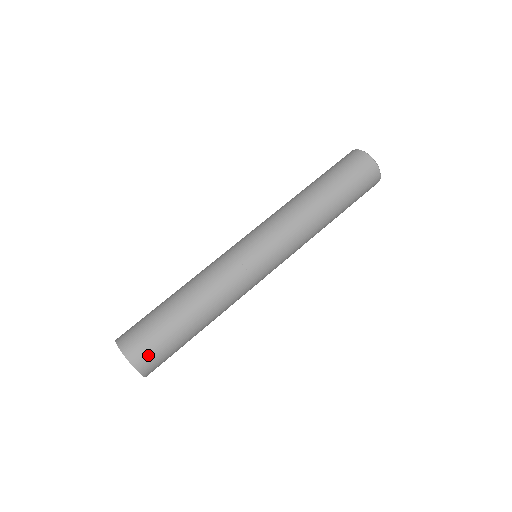
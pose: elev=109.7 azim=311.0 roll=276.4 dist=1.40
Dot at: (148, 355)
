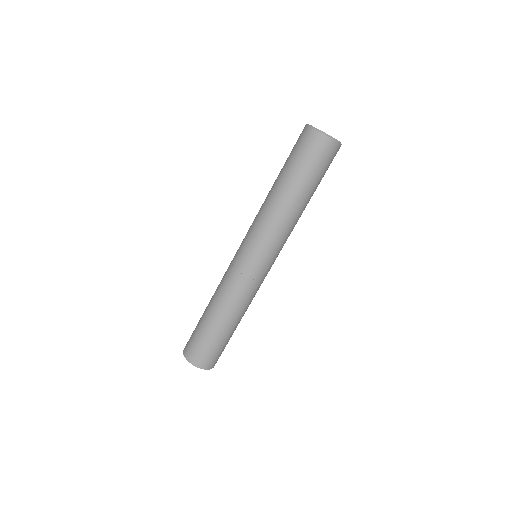
Dot at: (209, 359)
